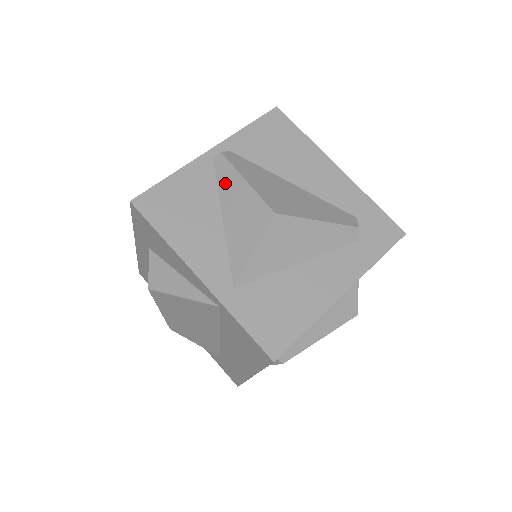
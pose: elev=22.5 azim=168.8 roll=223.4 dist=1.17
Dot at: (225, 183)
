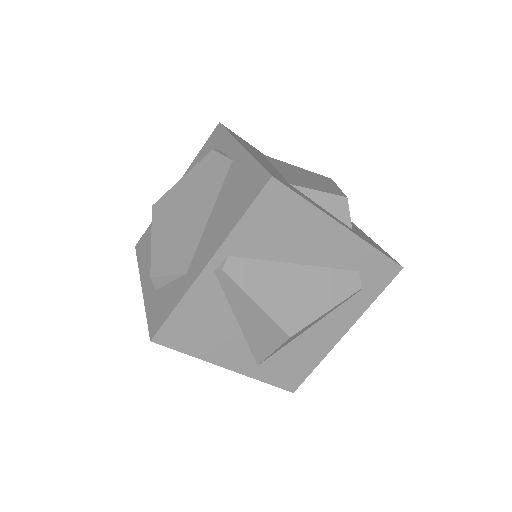
Dot at: (234, 297)
